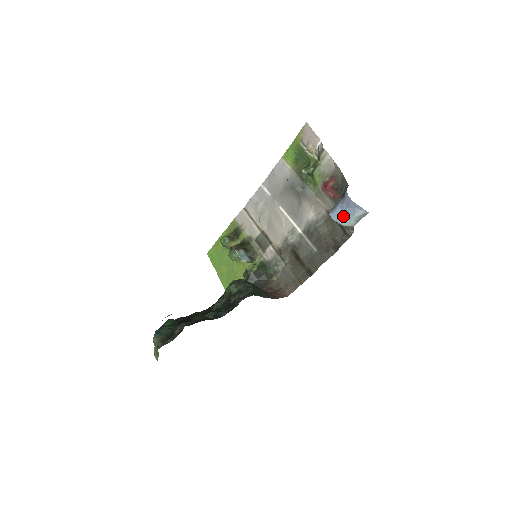
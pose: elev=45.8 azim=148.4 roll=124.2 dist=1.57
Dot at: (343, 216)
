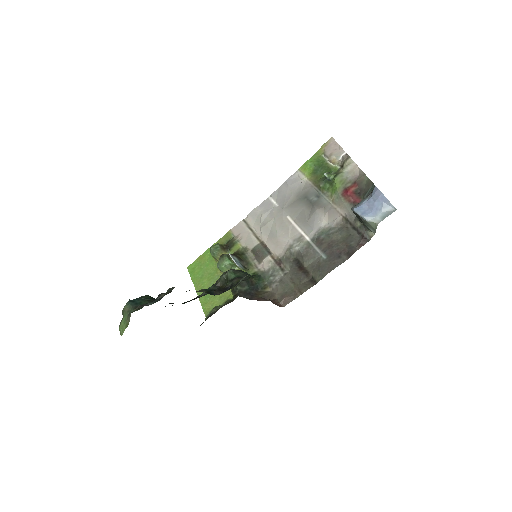
Dot at: (368, 211)
